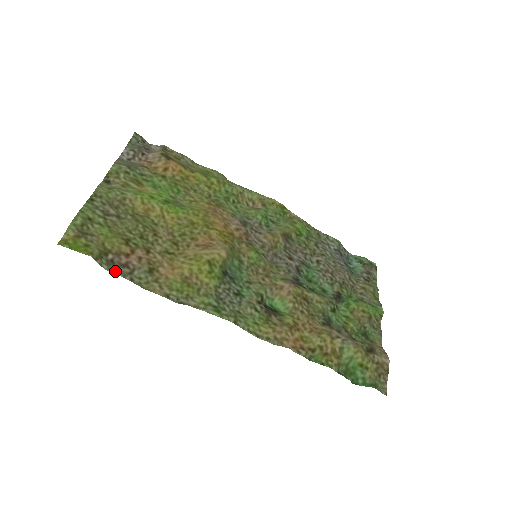
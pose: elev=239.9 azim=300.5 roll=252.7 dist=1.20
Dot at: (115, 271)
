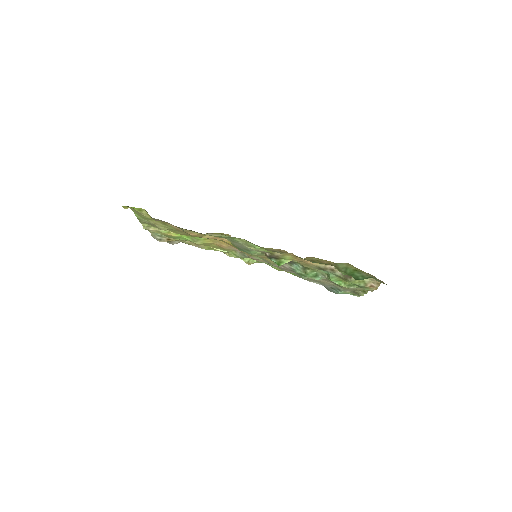
Dot at: (159, 220)
